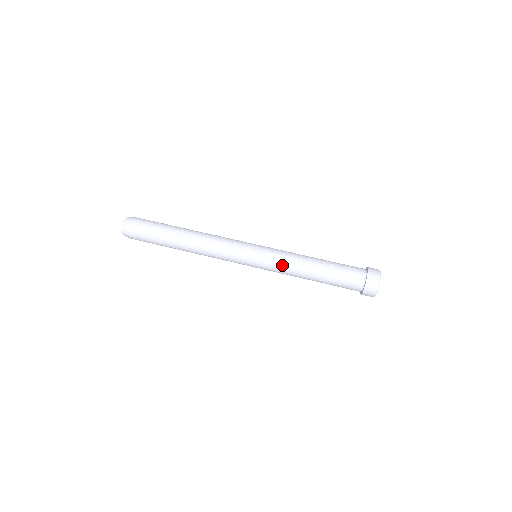
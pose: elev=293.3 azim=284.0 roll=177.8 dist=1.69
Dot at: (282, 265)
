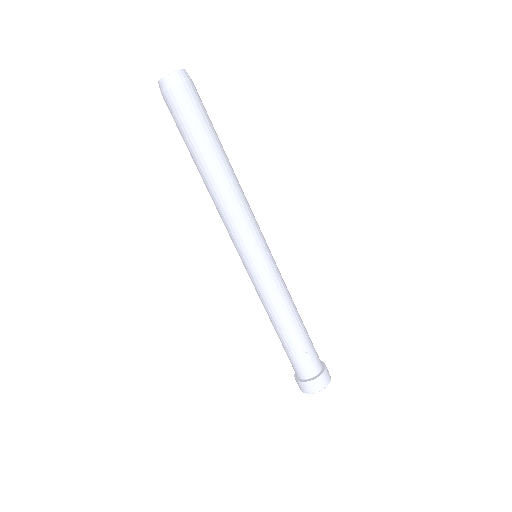
Dot at: (270, 293)
